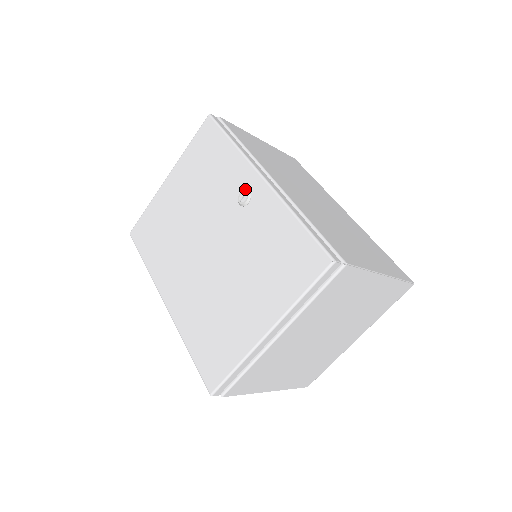
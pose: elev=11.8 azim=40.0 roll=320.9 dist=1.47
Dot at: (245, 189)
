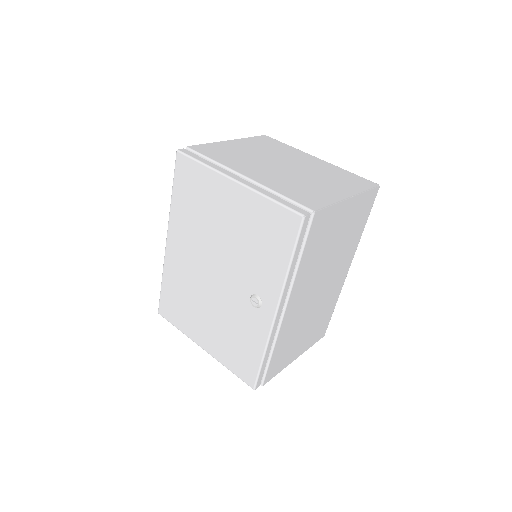
Dot at: (262, 300)
